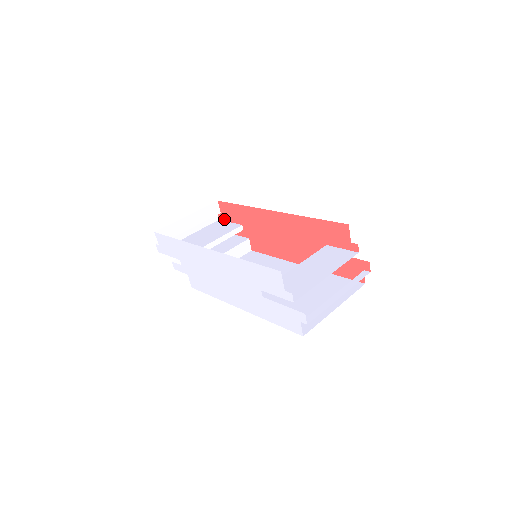
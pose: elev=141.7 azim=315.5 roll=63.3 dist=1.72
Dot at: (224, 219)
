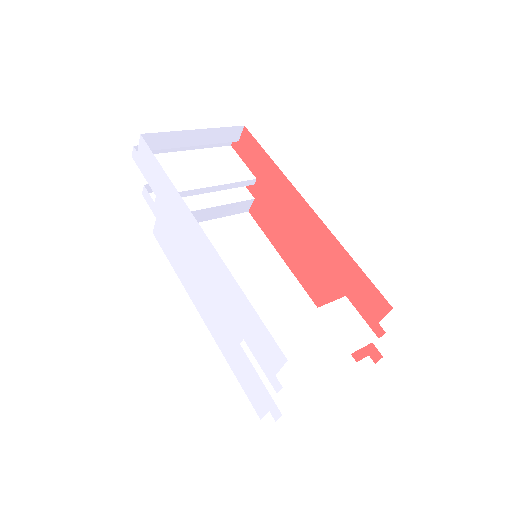
Dot at: (238, 151)
